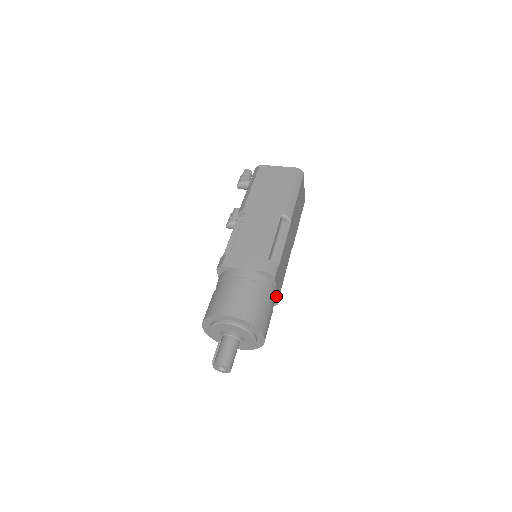
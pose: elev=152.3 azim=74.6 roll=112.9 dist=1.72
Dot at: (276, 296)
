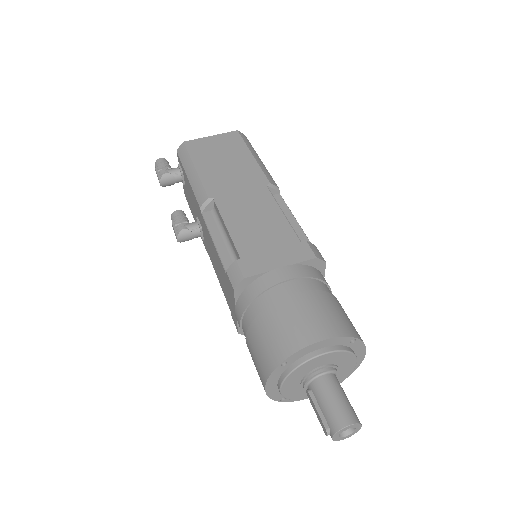
Dot at: occluded
